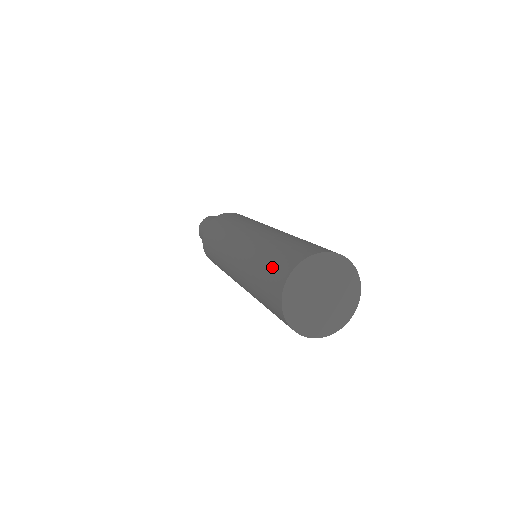
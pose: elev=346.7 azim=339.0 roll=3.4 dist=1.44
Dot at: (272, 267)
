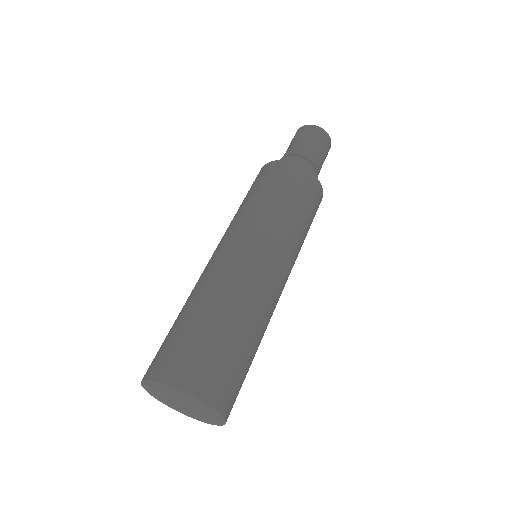
Dot at: (160, 347)
